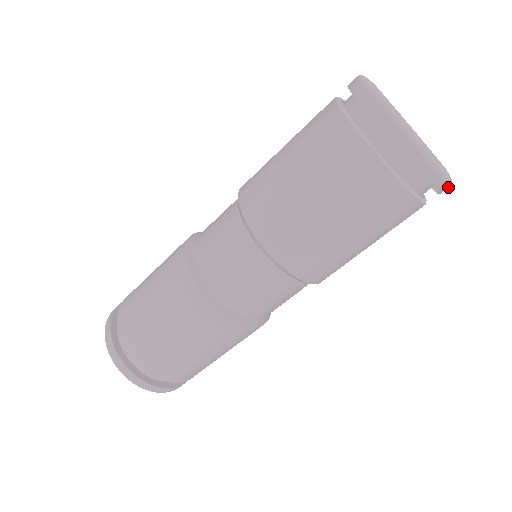
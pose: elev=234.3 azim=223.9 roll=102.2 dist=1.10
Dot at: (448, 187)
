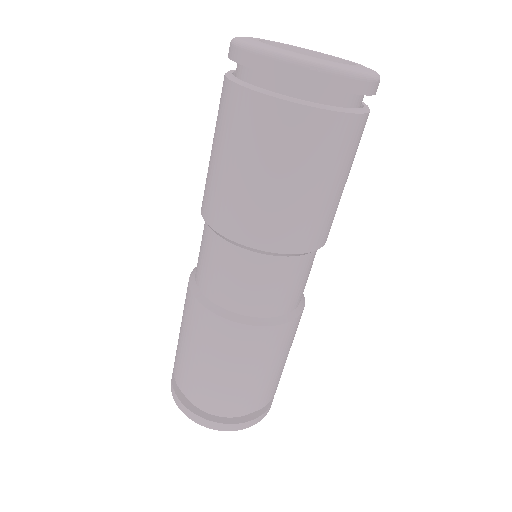
Dot at: (351, 80)
